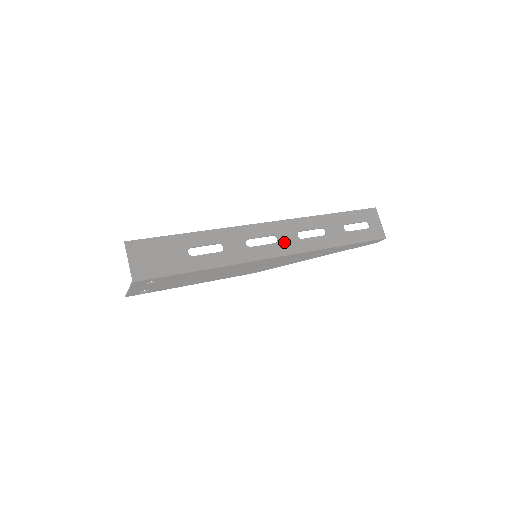
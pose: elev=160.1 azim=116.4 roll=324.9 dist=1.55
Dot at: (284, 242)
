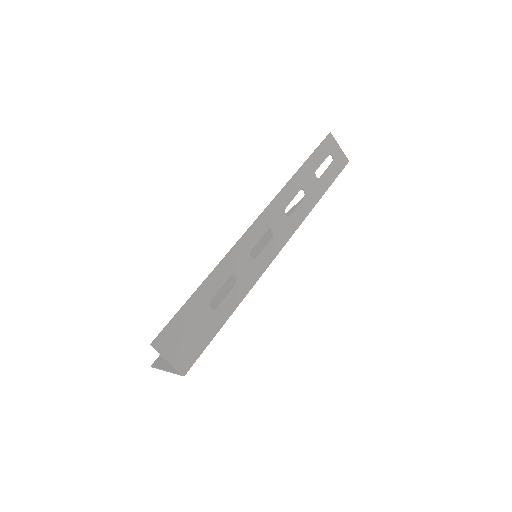
Dot at: (279, 230)
